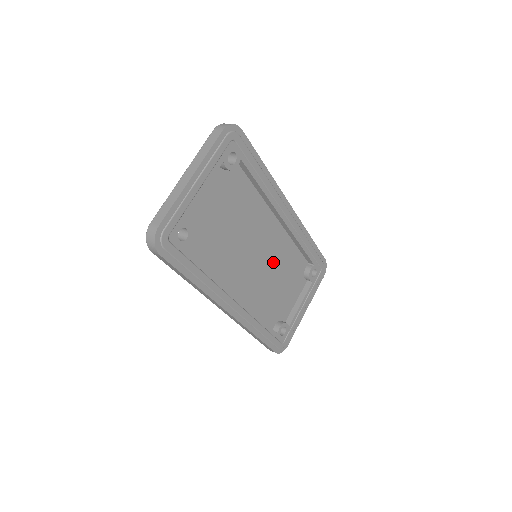
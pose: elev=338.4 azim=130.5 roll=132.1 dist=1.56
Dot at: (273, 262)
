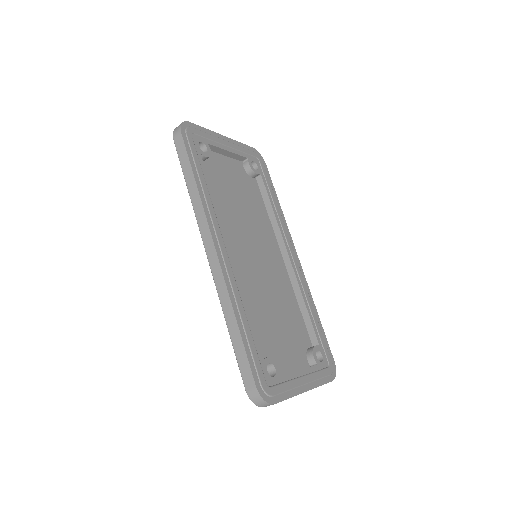
Dot at: (272, 287)
